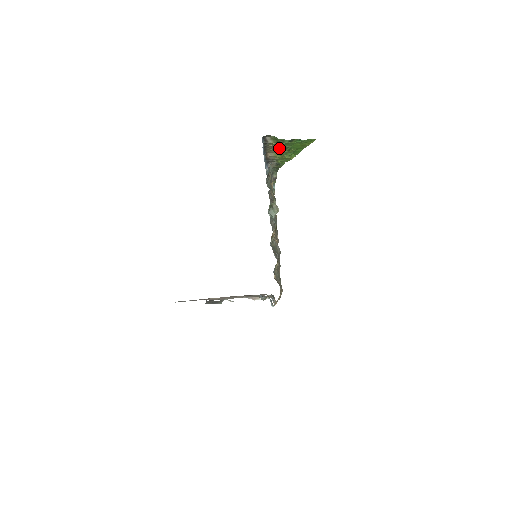
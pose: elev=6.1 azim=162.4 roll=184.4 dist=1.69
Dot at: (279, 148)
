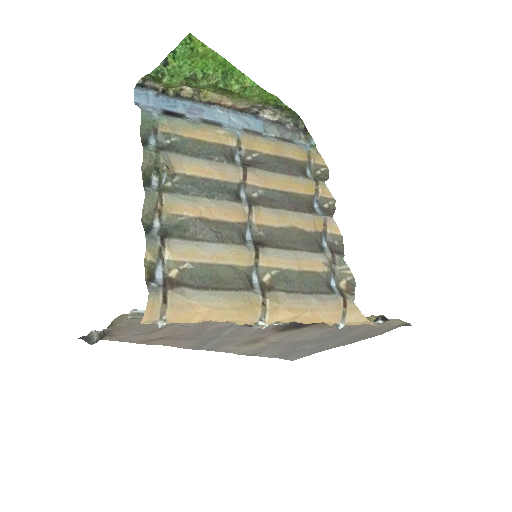
Dot at: (194, 85)
